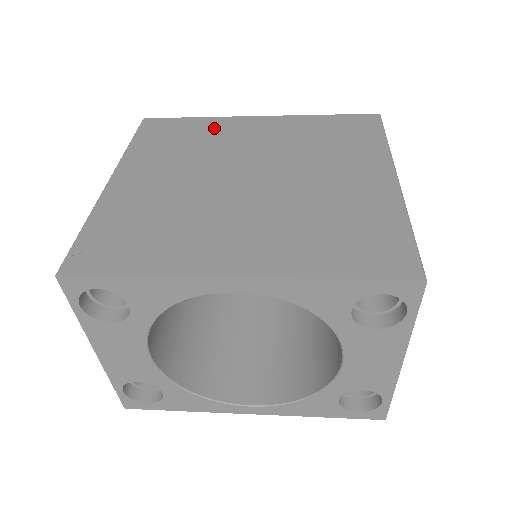
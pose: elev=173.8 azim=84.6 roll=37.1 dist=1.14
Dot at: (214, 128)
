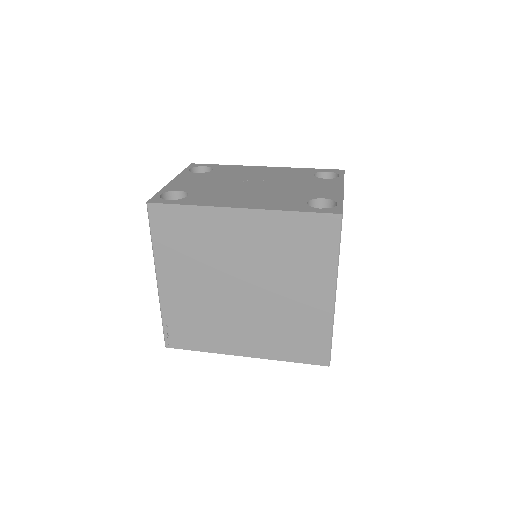
Dot at: (208, 225)
